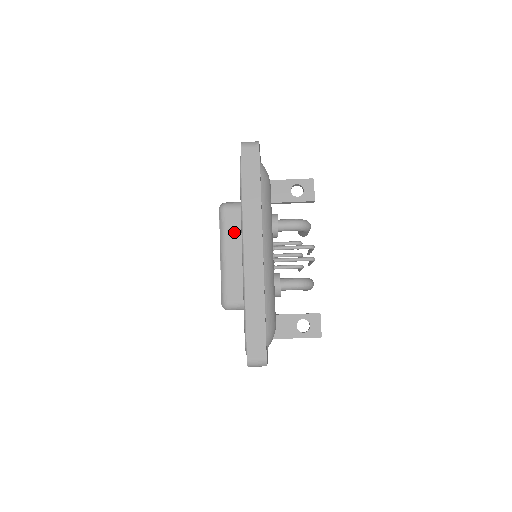
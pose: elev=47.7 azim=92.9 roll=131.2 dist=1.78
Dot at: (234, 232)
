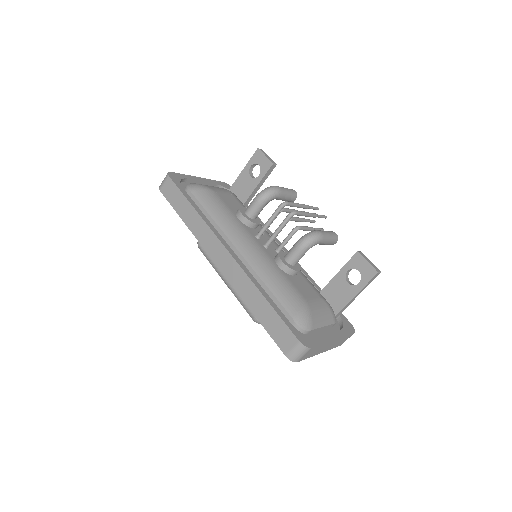
Dot at: occluded
